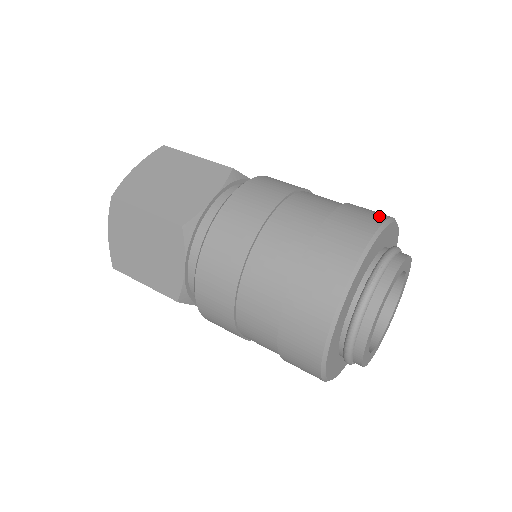
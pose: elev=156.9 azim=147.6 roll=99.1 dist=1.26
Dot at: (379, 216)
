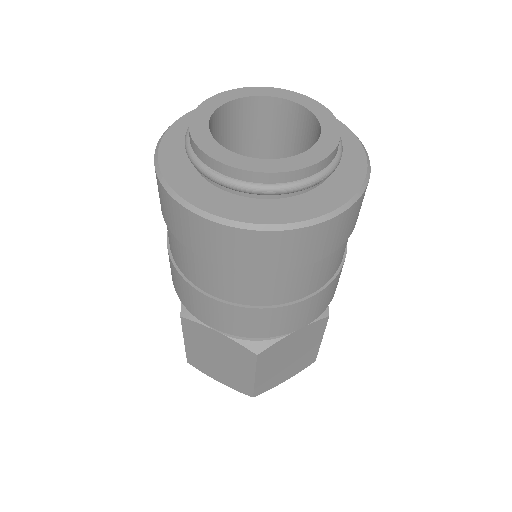
Dot at: occluded
